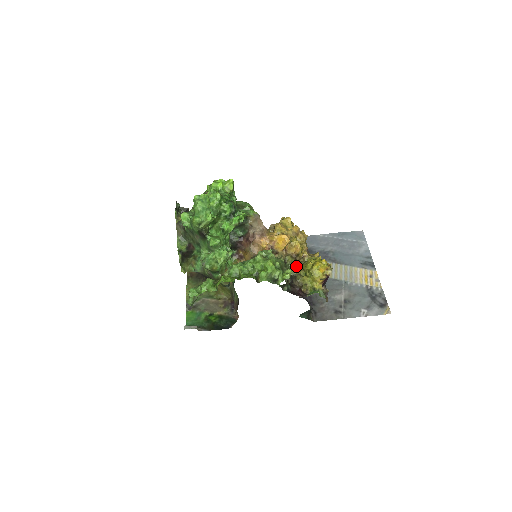
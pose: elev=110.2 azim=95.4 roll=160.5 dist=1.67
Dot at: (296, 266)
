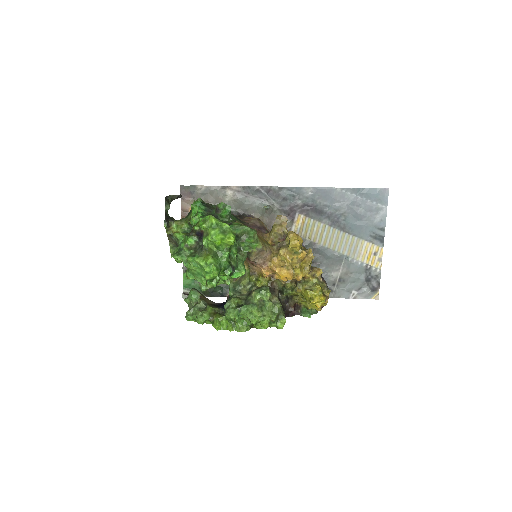
Dot at: (295, 287)
